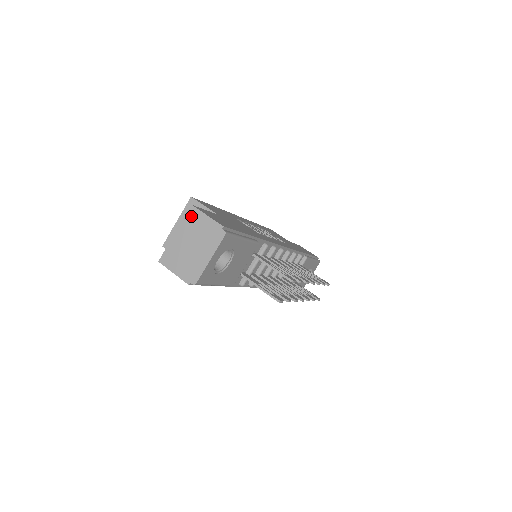
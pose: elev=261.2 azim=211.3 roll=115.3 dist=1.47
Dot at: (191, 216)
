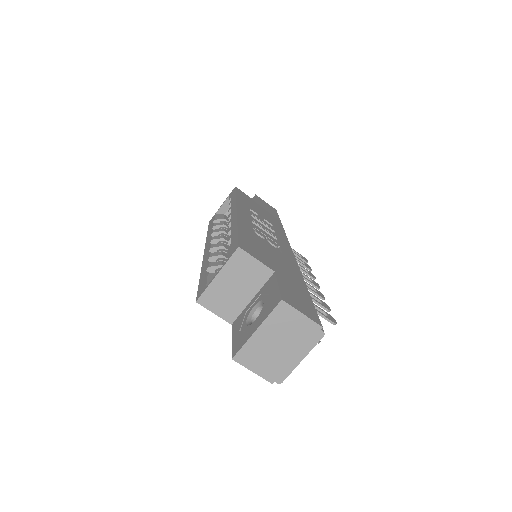
Dot at: (281, 313)
